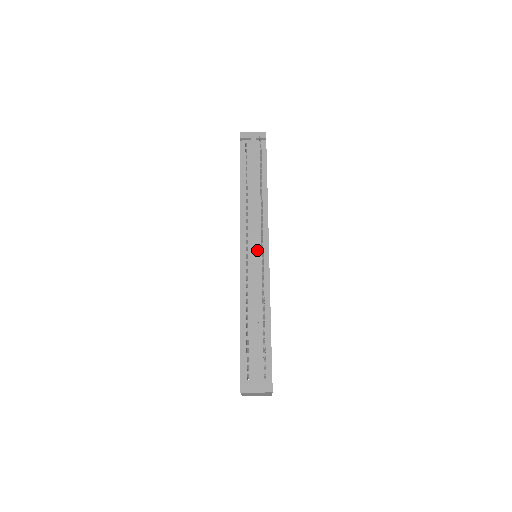
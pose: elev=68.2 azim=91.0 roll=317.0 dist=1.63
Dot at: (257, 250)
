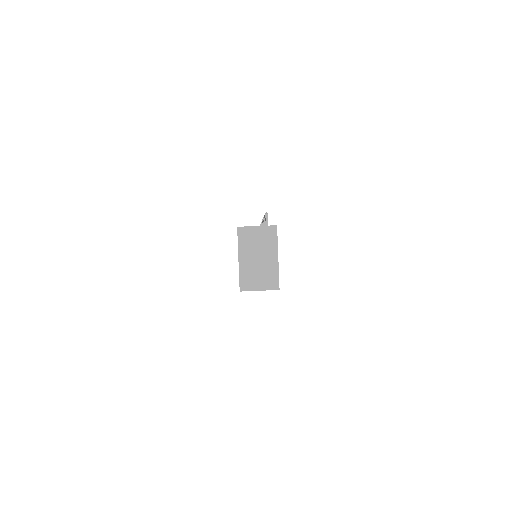
Dot at: occluded
